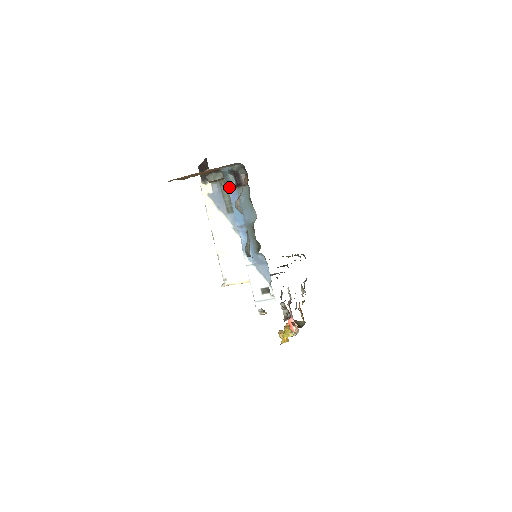
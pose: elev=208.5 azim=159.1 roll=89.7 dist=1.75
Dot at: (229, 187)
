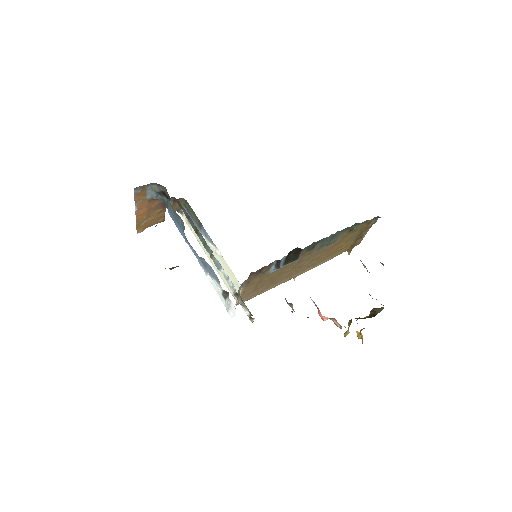
Dot at: occluded
